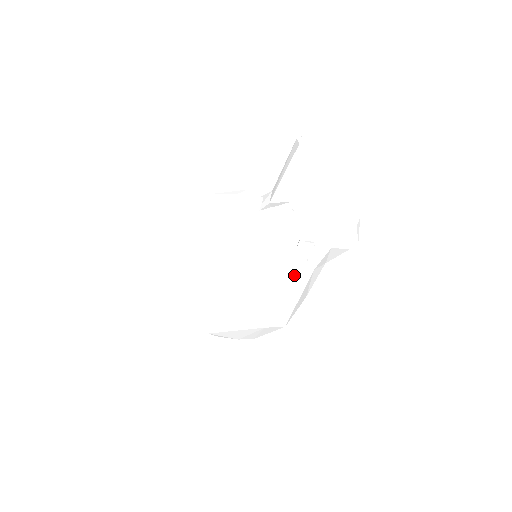
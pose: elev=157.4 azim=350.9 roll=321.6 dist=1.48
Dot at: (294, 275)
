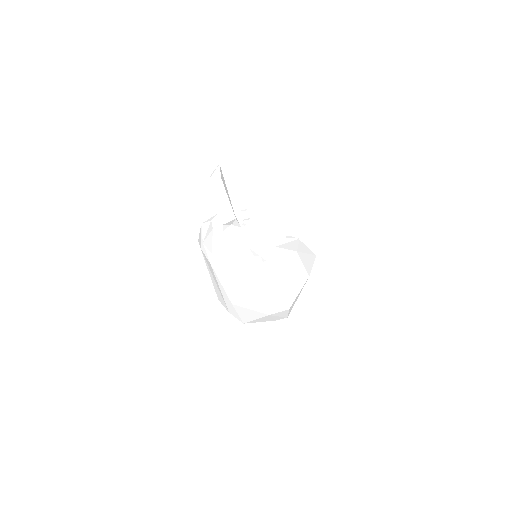
Dot at: (265, 273)
